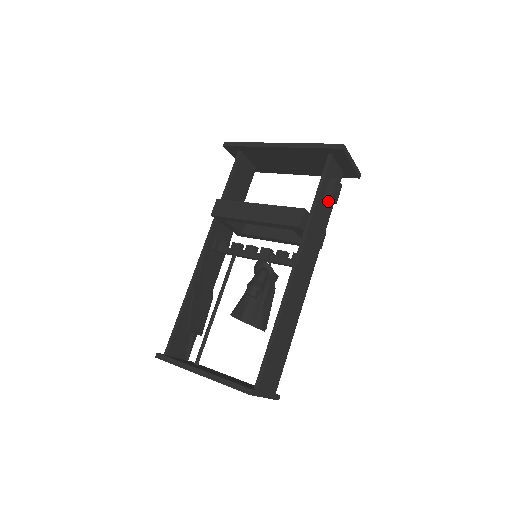
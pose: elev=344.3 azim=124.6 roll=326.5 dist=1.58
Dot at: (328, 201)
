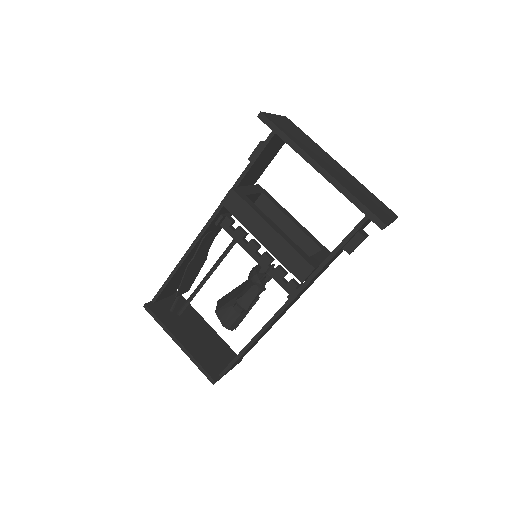
Dot at: occluded
